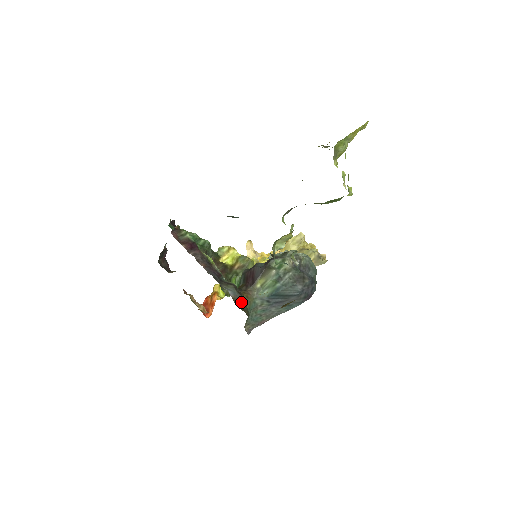
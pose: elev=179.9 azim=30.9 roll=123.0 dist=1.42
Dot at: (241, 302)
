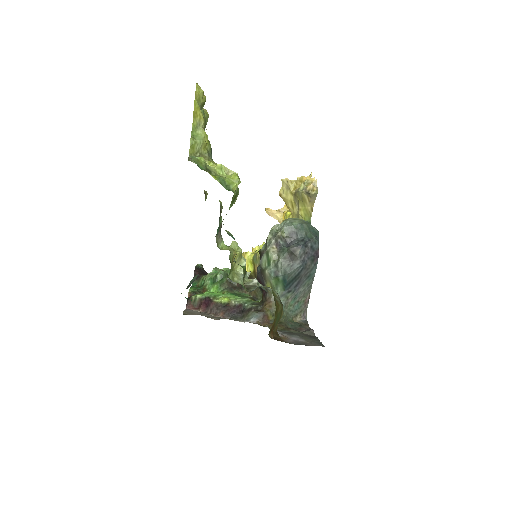
Dot at: (267, 318)
